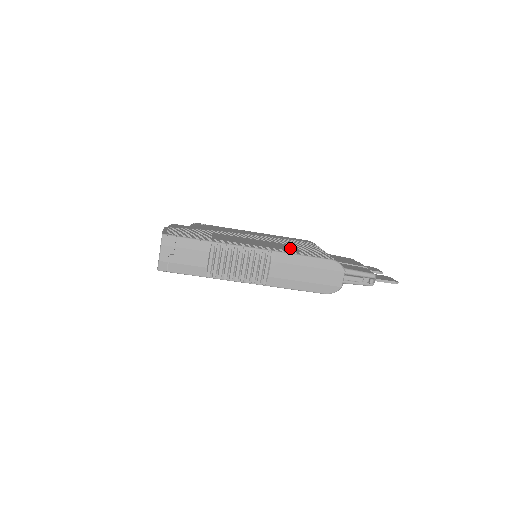
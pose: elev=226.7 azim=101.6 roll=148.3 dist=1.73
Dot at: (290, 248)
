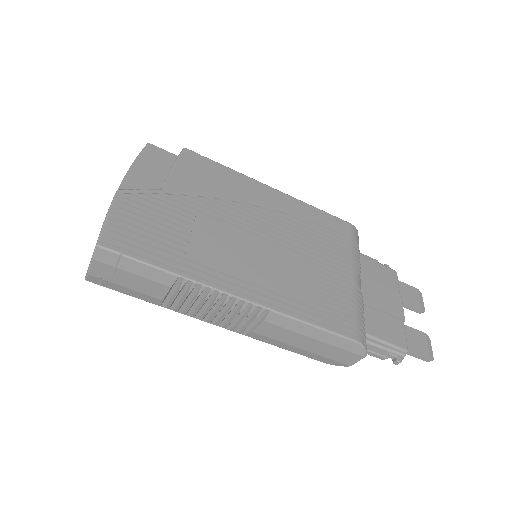
Dot at: (306, 286)
